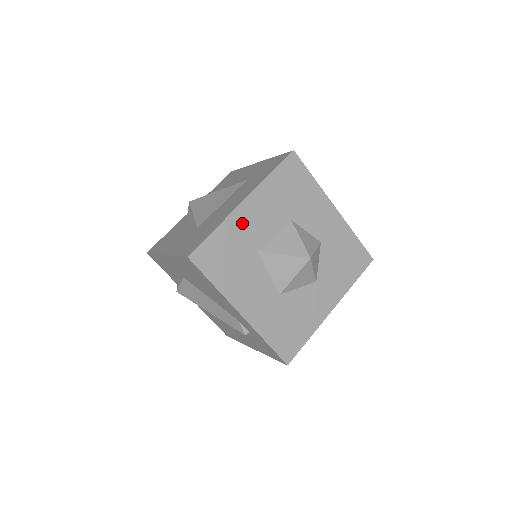
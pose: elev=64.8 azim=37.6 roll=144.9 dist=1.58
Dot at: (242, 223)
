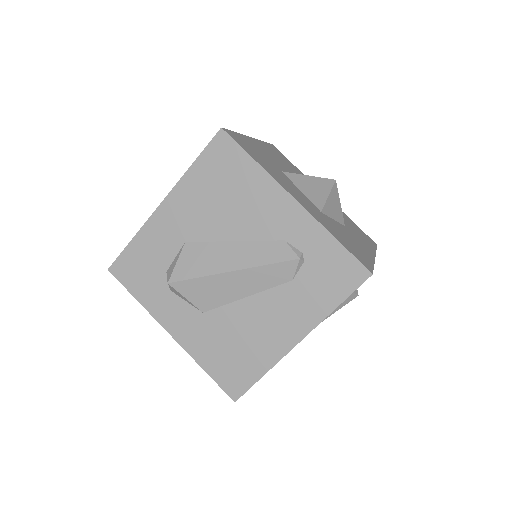
Dot at: (258, 147)
